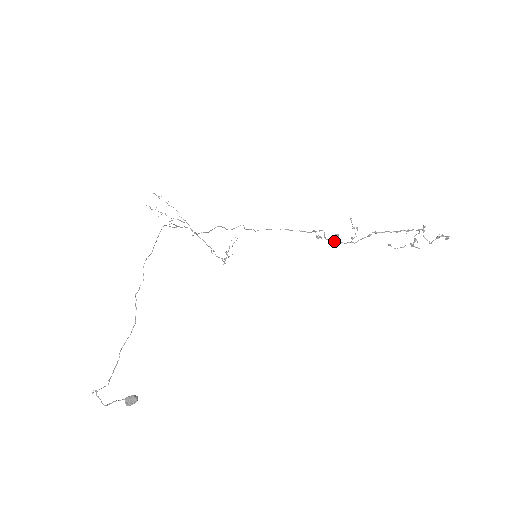
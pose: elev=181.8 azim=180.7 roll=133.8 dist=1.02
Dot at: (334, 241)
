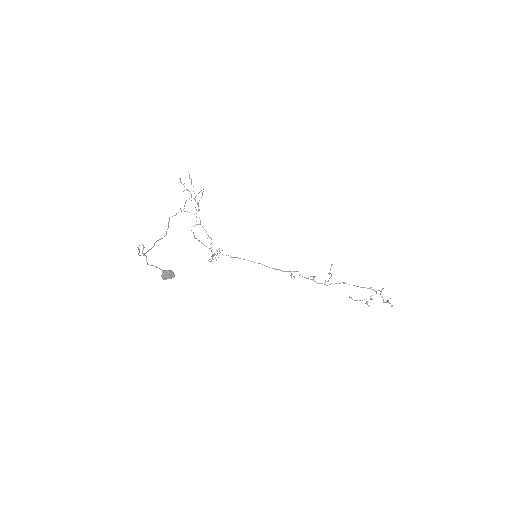
Dot at: (310, 279)
